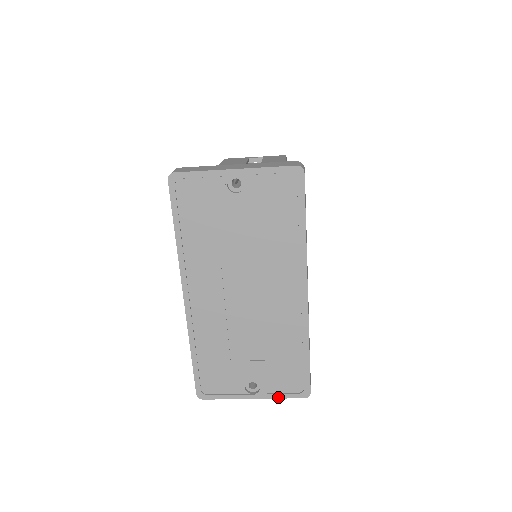
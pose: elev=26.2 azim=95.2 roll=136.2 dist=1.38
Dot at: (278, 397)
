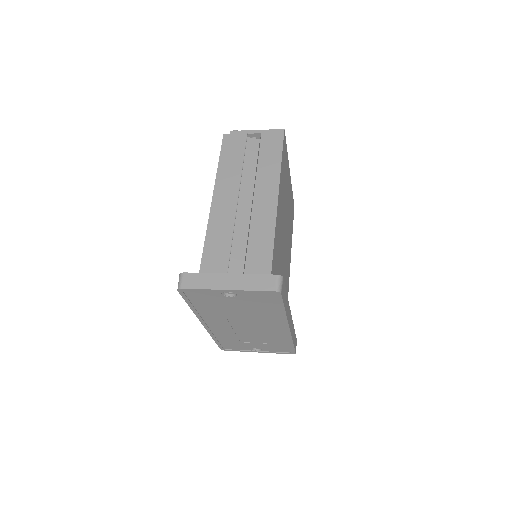
Dot at: occluded
